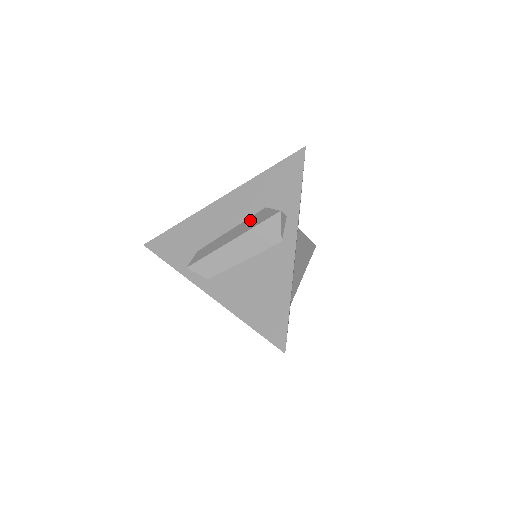
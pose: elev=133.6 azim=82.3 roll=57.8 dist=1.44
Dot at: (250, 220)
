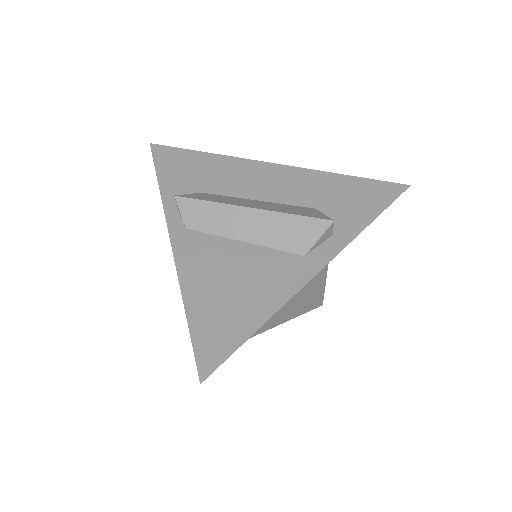
Dot at: (288, 206)
